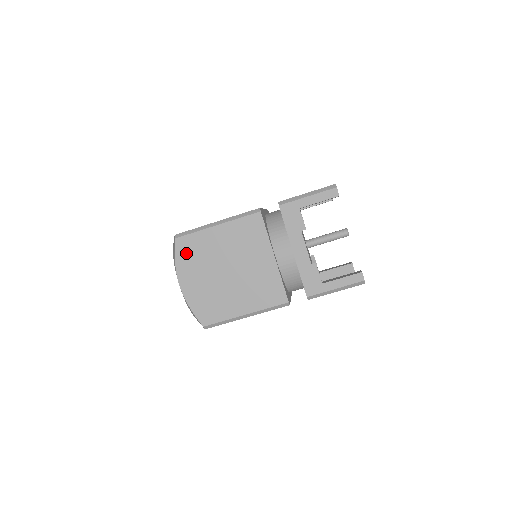
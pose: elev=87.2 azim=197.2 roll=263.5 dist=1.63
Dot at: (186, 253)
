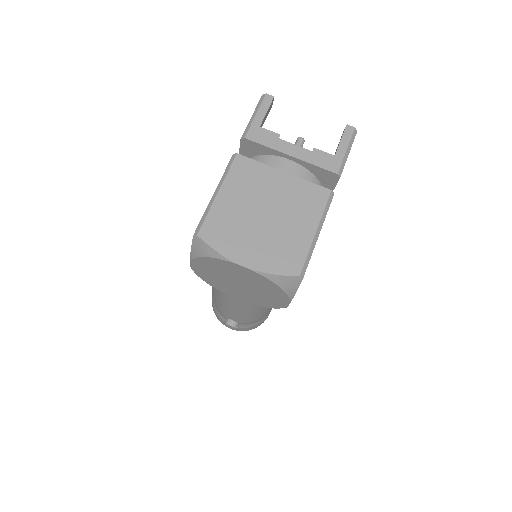
Dot at: (219, 237)
